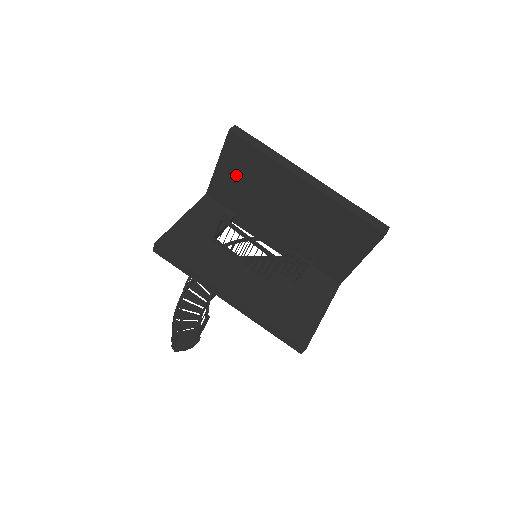
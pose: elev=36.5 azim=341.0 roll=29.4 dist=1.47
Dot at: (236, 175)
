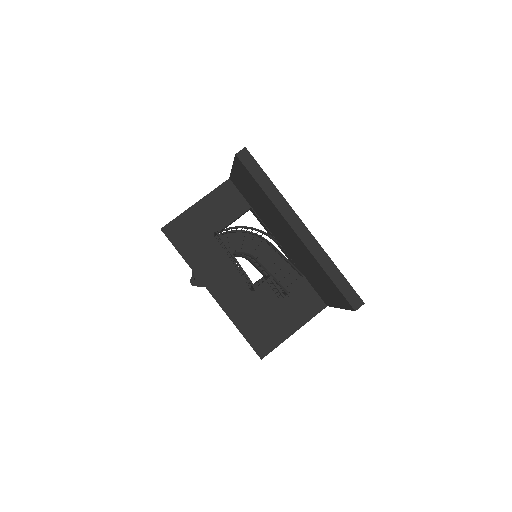
Dot at: (247, 186)
